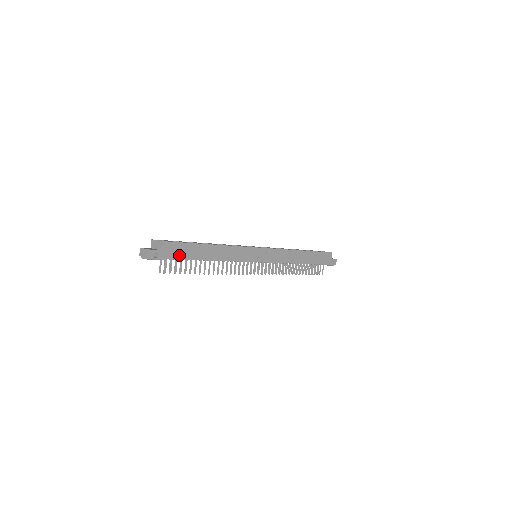
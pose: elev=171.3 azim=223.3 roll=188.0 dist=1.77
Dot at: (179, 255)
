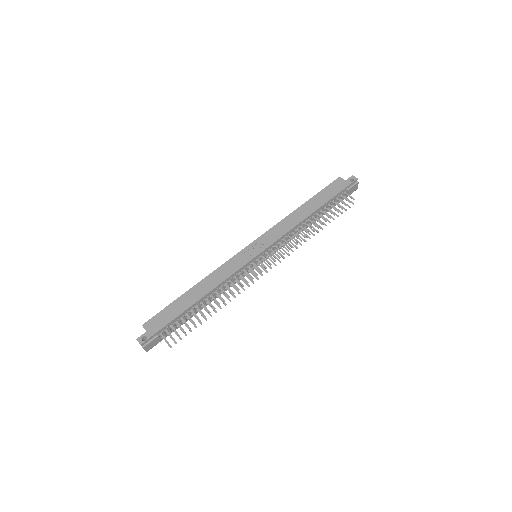
Dot at: (166, 321)
